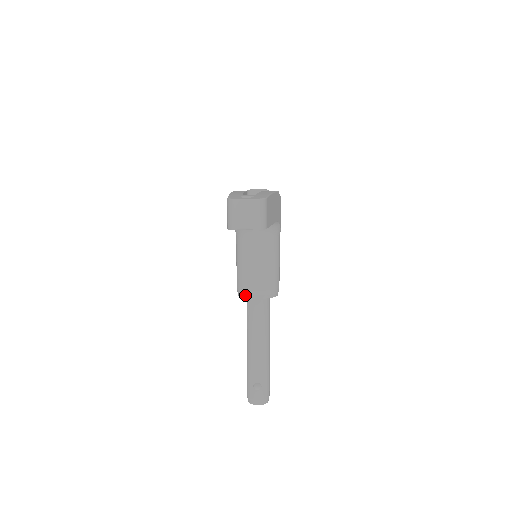
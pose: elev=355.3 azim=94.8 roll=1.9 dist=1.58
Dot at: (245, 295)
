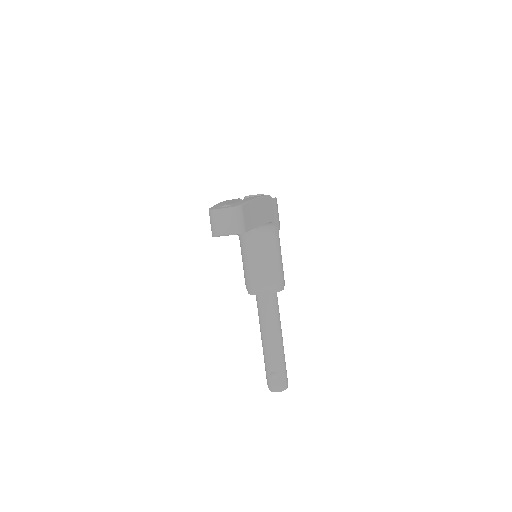
Dot at: (252, 292)
